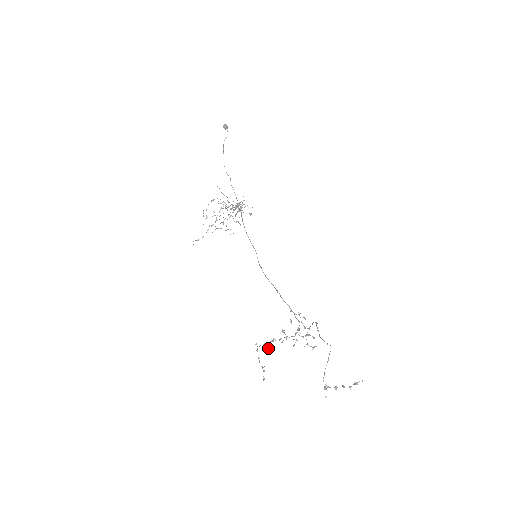
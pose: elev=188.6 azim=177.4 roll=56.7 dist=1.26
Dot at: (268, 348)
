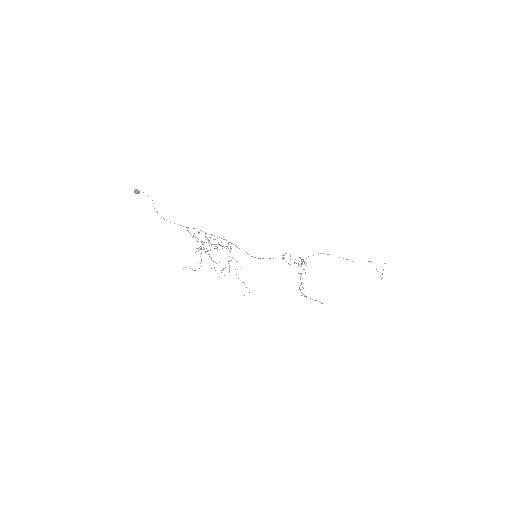
Dot at: (301, 289)
